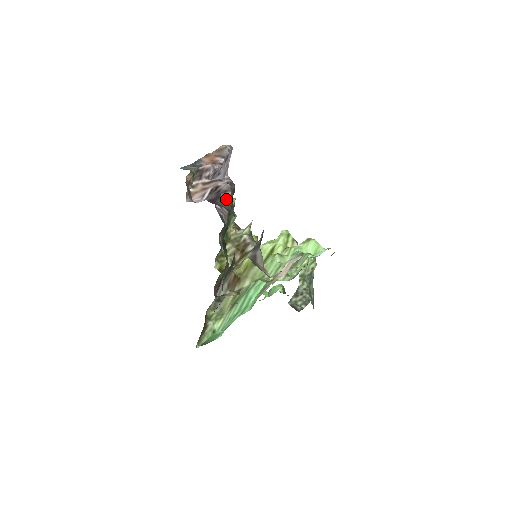
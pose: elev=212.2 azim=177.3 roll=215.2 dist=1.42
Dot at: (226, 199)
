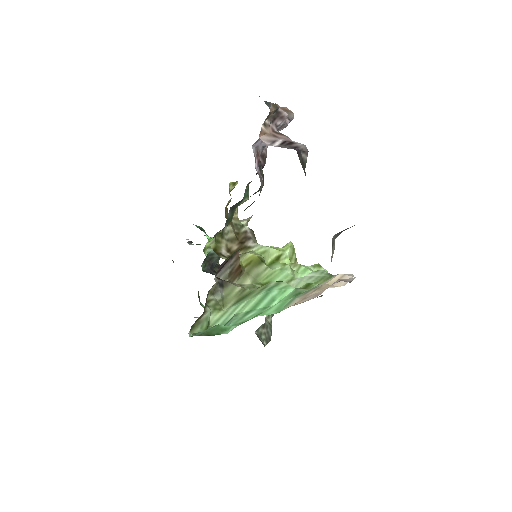
Dot at: (303, 160)
